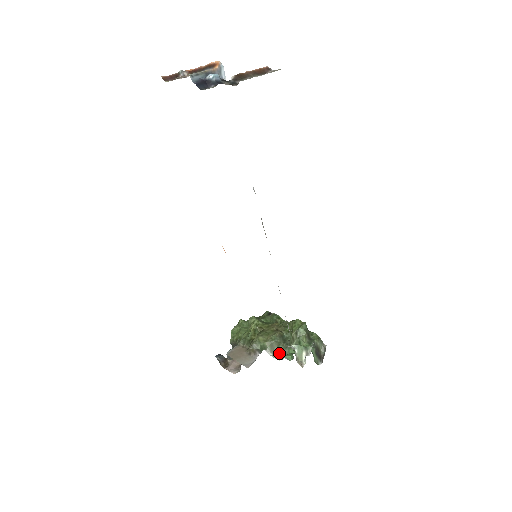
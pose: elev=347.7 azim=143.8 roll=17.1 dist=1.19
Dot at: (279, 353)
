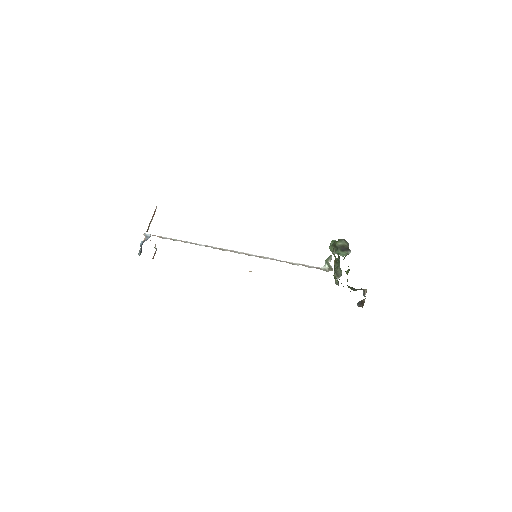
Dot at: (340, 273)
